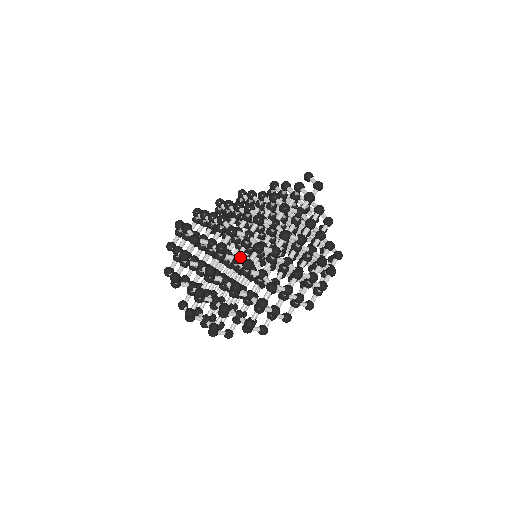
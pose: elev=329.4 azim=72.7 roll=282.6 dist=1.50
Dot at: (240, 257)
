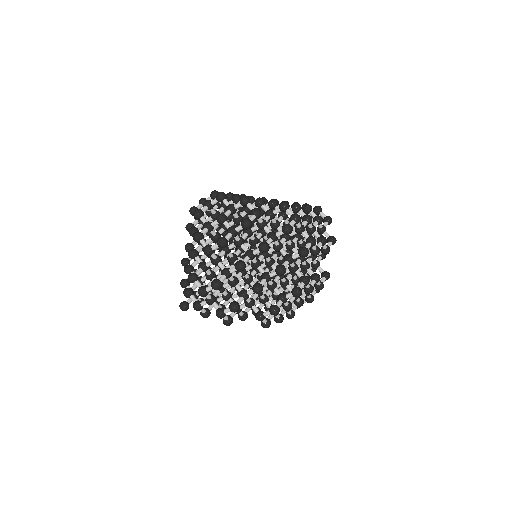
Dot at: occluded
